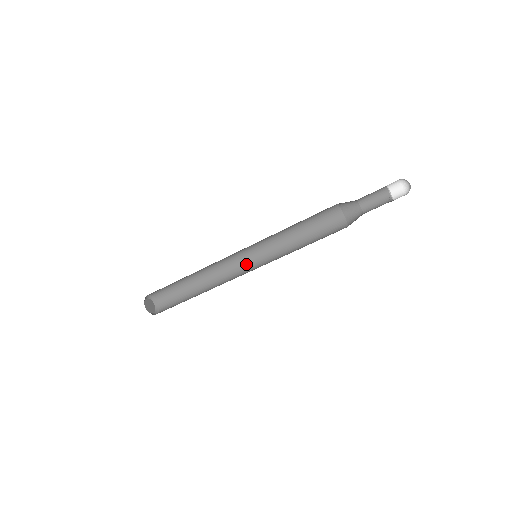
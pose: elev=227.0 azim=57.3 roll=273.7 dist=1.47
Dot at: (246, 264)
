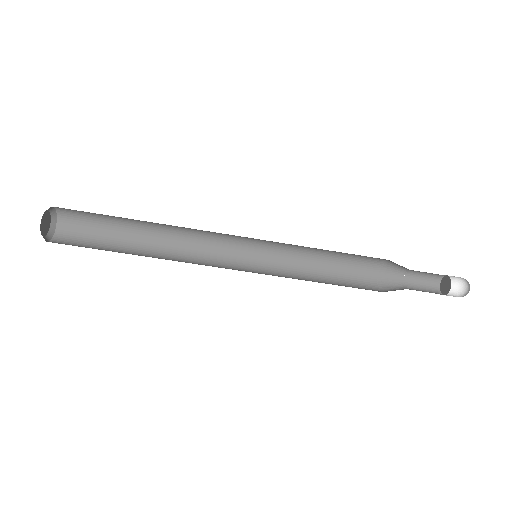
Dot at: (227, 265)
